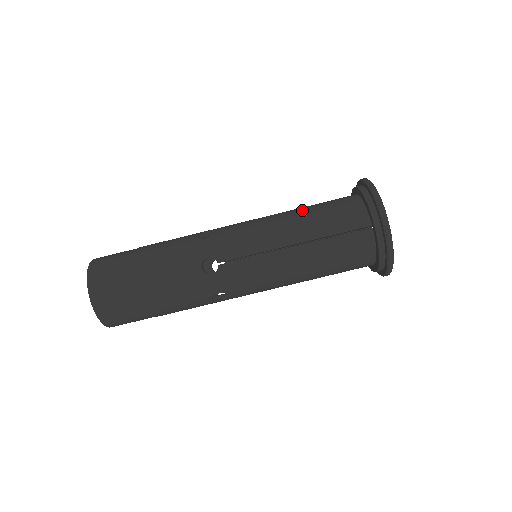
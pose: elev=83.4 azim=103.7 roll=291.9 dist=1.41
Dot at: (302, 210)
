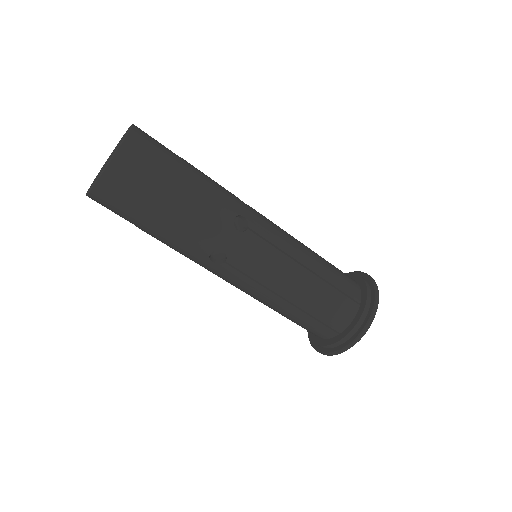
Dot at: (316, 253)
